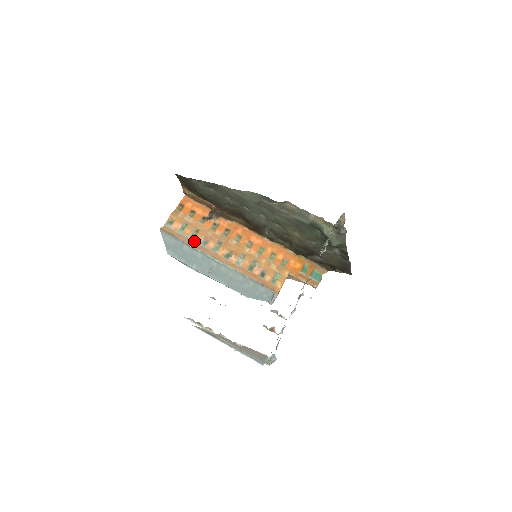
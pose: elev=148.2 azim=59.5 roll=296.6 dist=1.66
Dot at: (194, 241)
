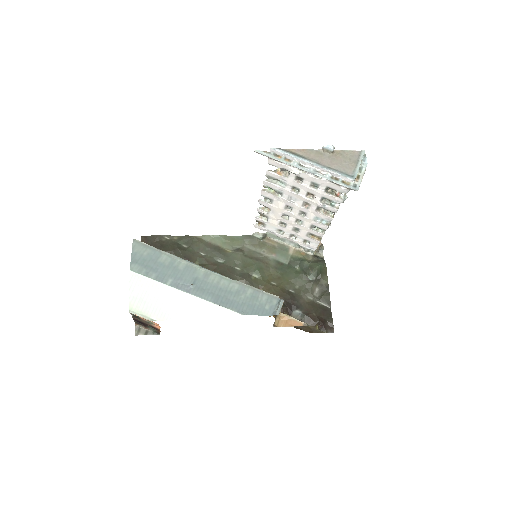
Dot at: occluded
